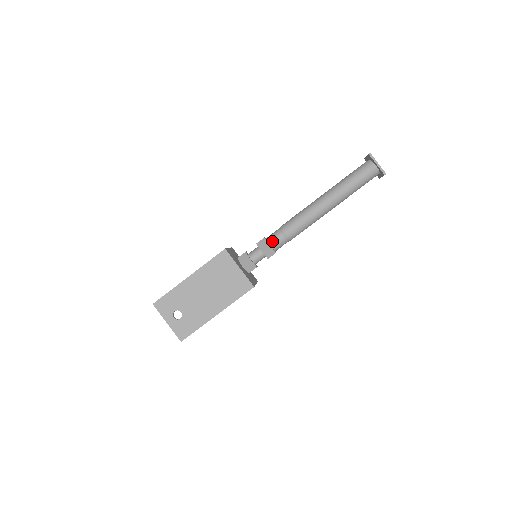
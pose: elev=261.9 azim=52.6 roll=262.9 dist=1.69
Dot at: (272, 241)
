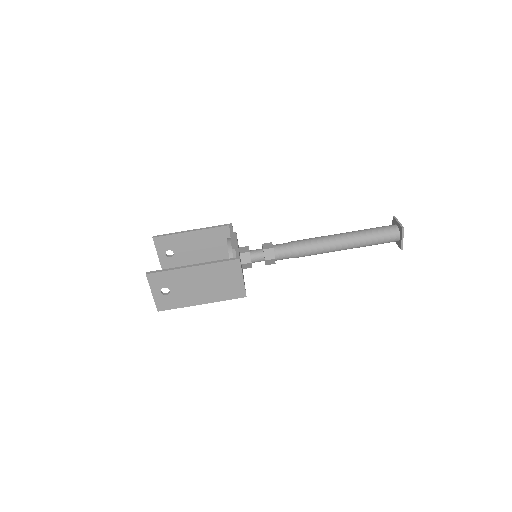
Dot at: (279, 255)
